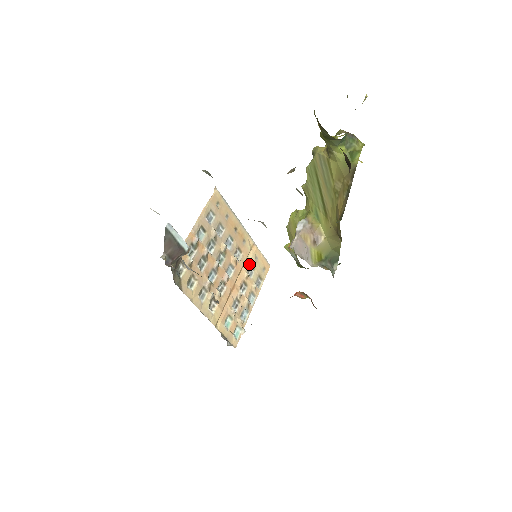
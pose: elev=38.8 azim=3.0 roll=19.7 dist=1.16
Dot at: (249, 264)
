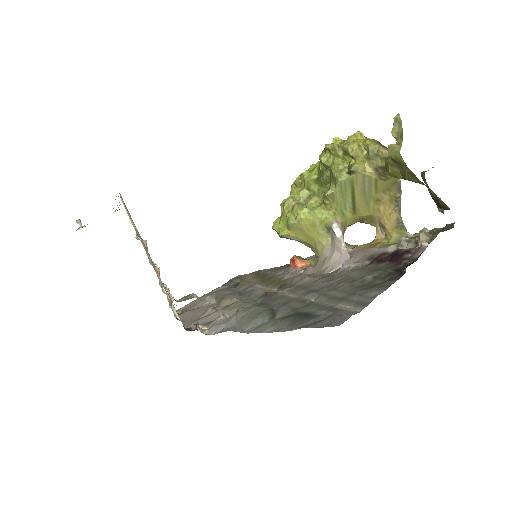
Dot at: occluded
